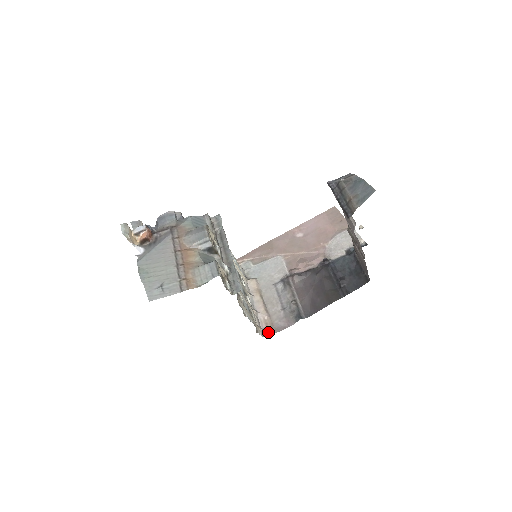
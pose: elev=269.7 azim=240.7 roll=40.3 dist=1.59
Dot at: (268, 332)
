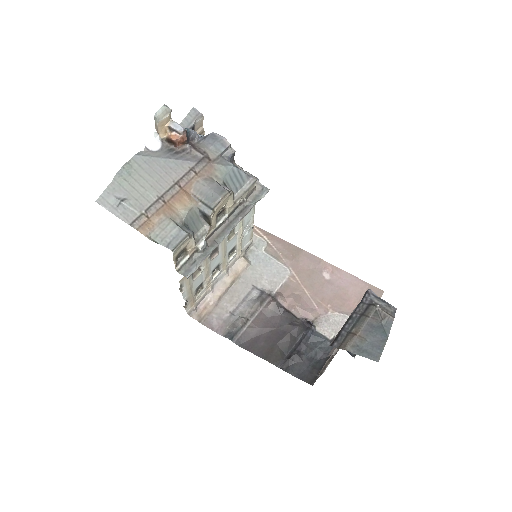
Dot at: (197, 315)
